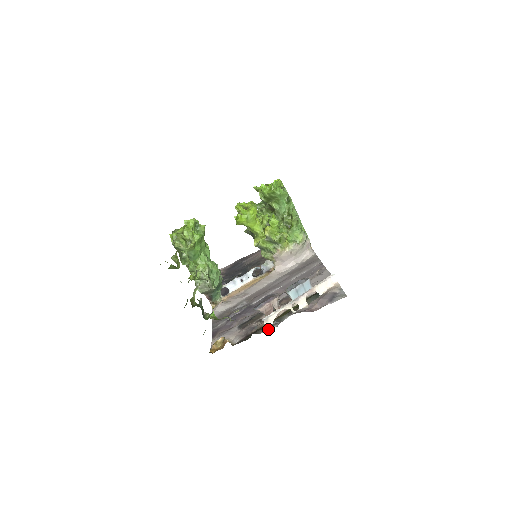
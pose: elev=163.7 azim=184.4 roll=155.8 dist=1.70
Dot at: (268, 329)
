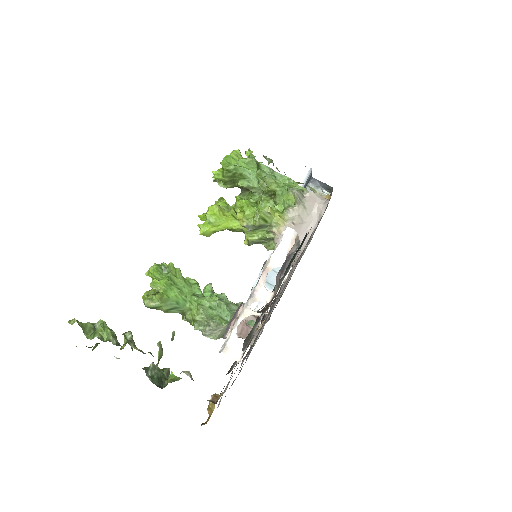
Dot at: (237, 359)
